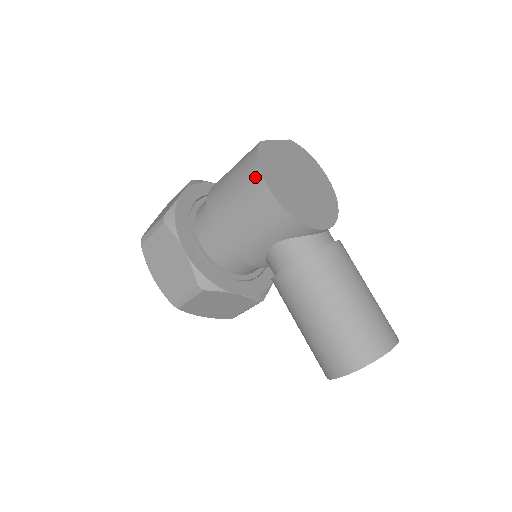
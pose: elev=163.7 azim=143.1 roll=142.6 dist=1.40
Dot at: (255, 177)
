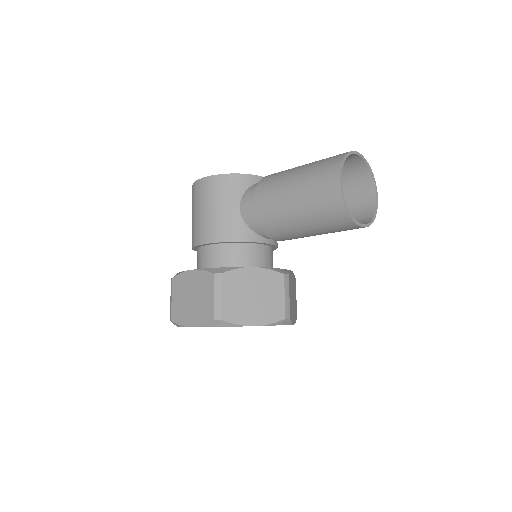
Dot at: (196, 187)
